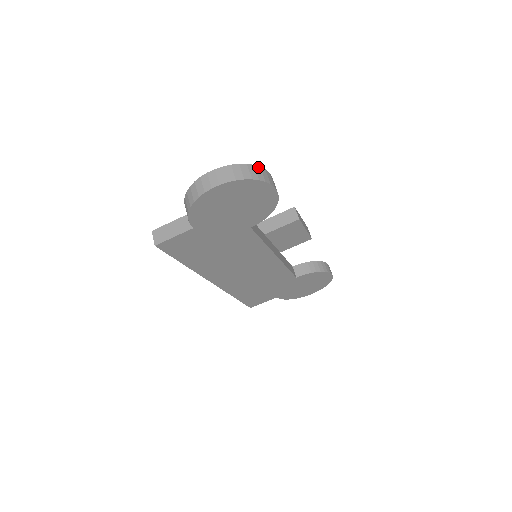
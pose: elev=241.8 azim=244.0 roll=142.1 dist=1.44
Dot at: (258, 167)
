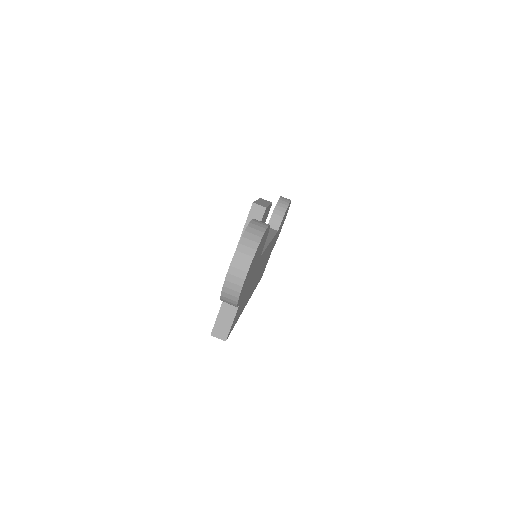
Dot at: (247, 228)
